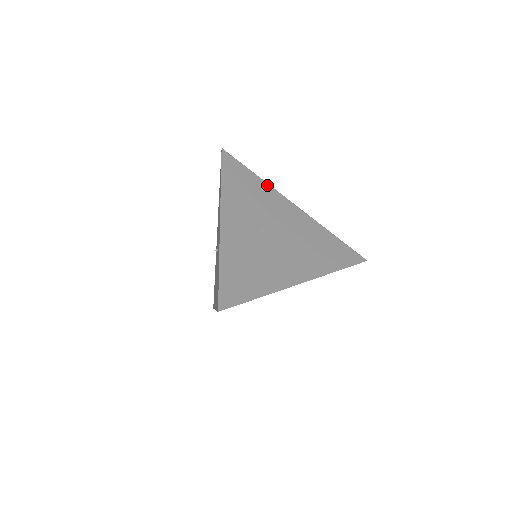
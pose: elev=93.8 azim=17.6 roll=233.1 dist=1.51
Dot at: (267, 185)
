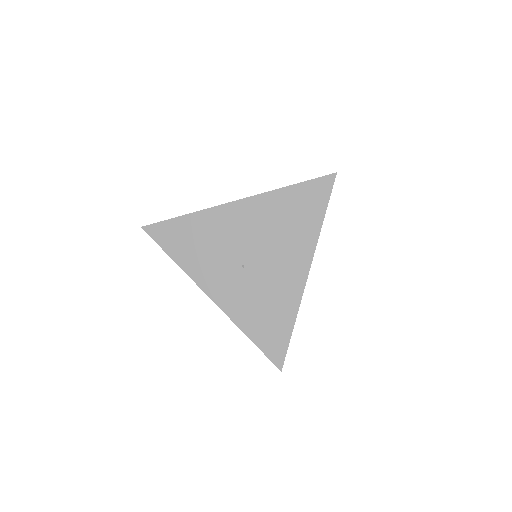
Dot at: (201, 213)
